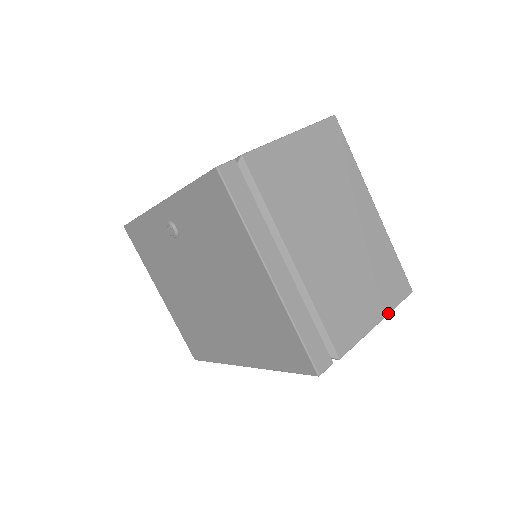
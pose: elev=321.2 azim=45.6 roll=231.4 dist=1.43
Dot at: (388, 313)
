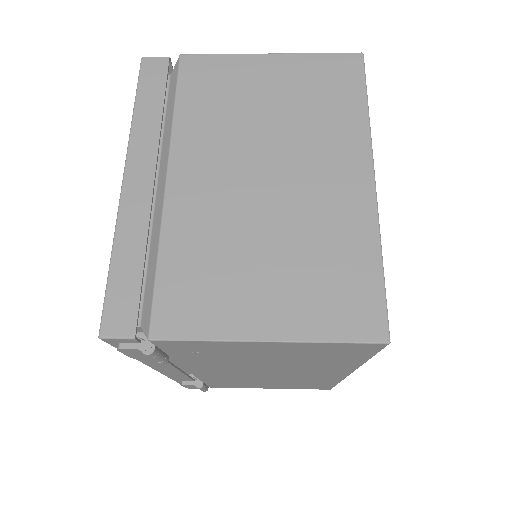
Dot at: (300, 339)
